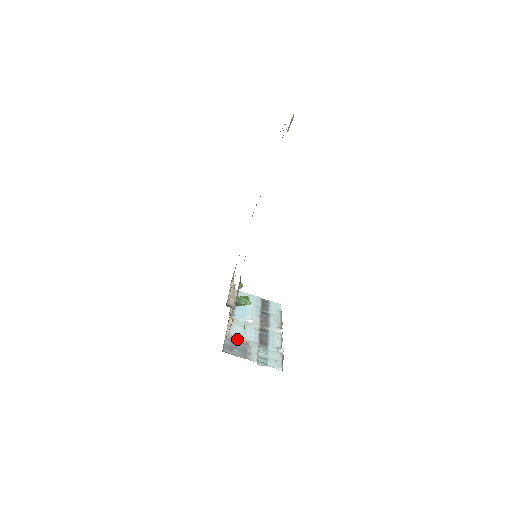
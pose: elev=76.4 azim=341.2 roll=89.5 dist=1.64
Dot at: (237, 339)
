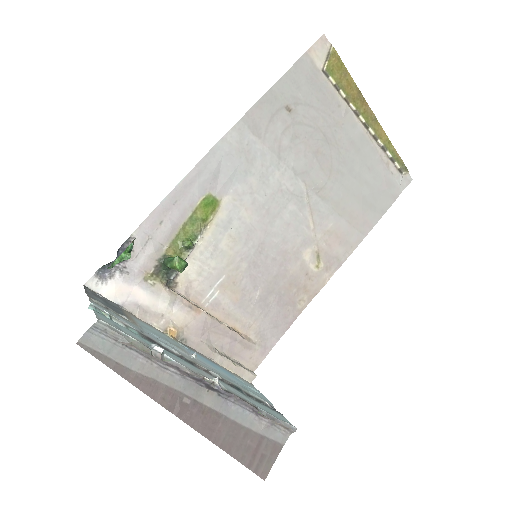
Dot at: (130, 316)
